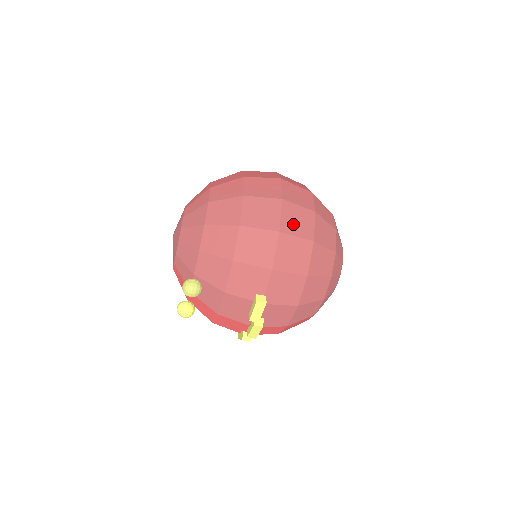
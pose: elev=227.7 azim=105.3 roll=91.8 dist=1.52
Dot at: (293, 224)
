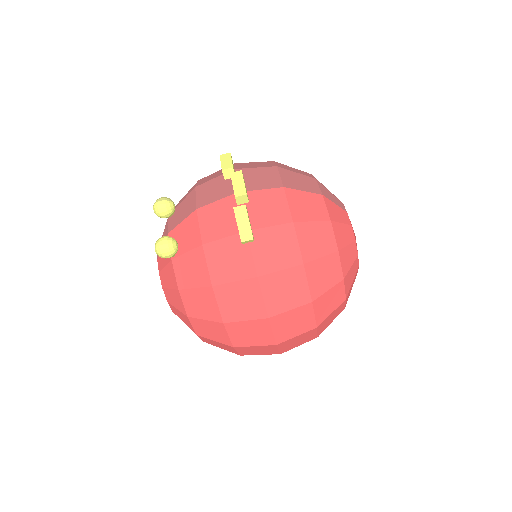
Dot at: occluded
